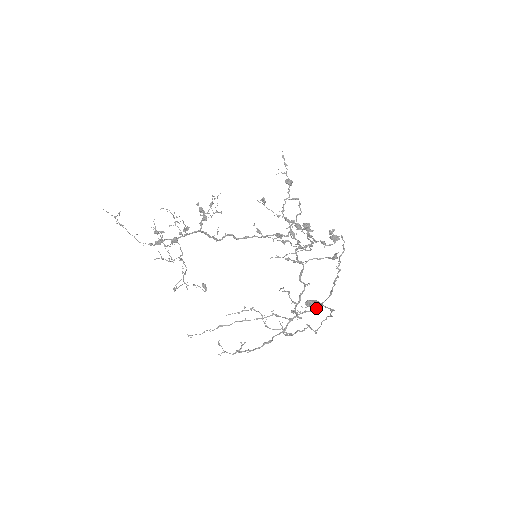
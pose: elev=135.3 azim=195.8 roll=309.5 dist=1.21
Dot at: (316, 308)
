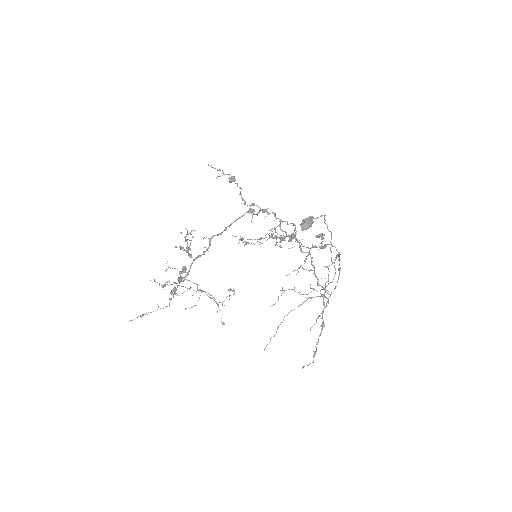
Dot at: (311, 226)
